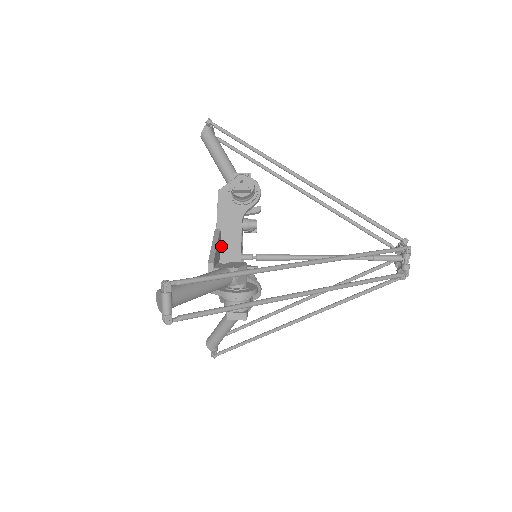
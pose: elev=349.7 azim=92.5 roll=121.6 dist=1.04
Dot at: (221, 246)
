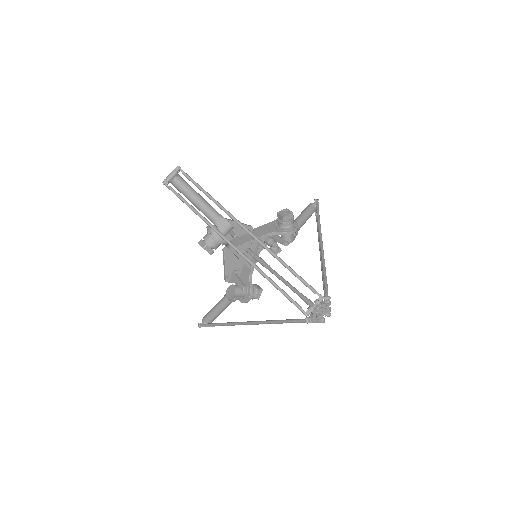
Dot at: (245, 234)
